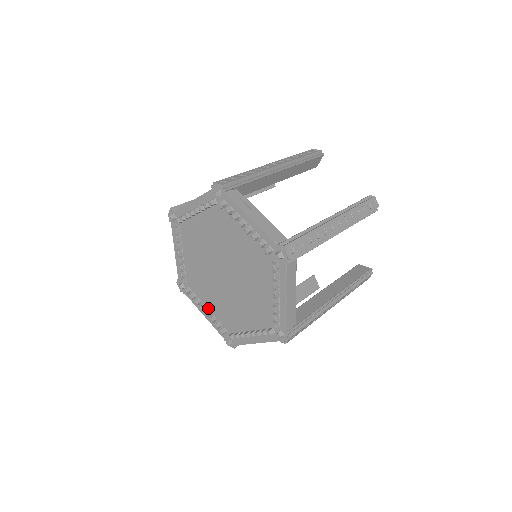
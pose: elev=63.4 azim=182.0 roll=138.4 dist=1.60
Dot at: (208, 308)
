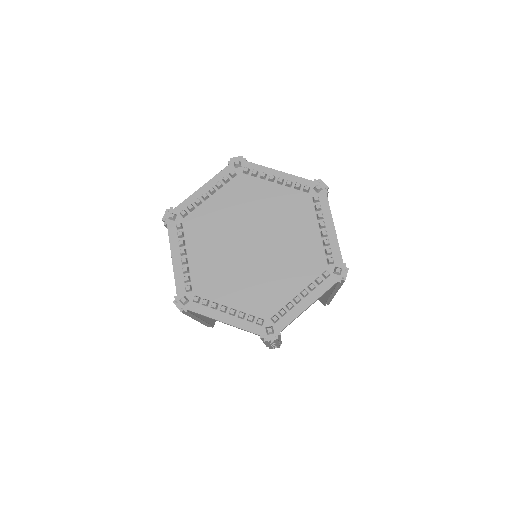
Dot at: (231, 306)
